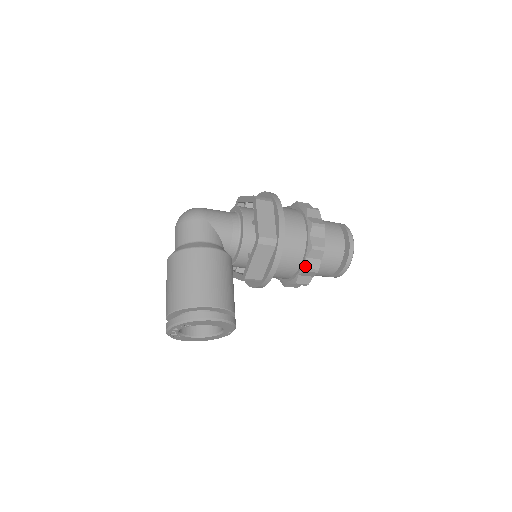
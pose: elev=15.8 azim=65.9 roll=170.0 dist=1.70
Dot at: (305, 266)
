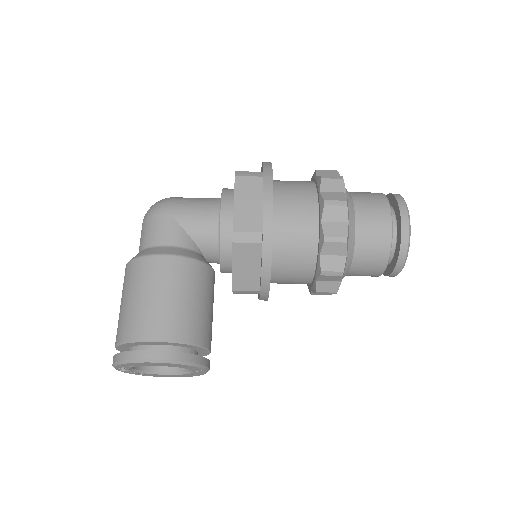
Dot at: (319, 268)
